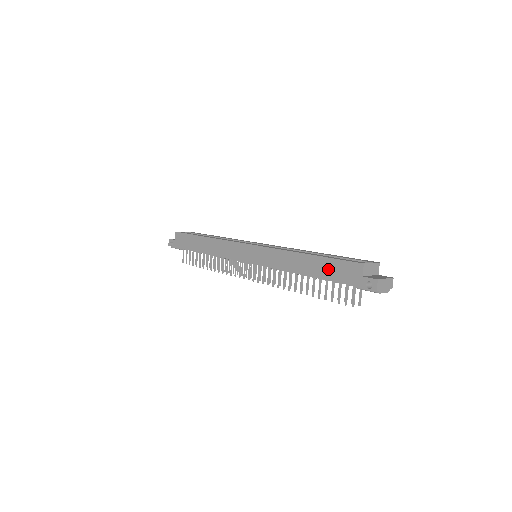
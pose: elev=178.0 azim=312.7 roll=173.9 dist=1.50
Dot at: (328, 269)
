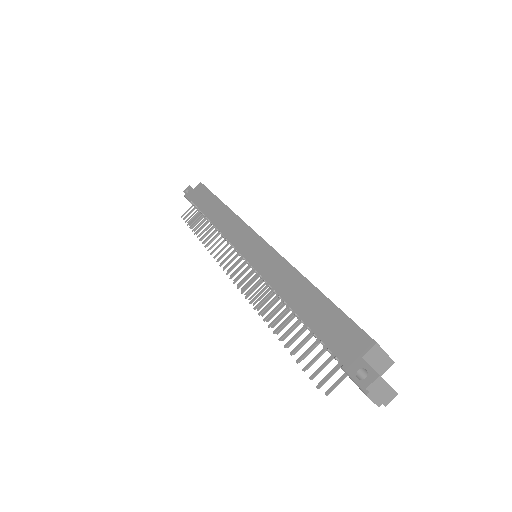
Dot at: (325, 319)
